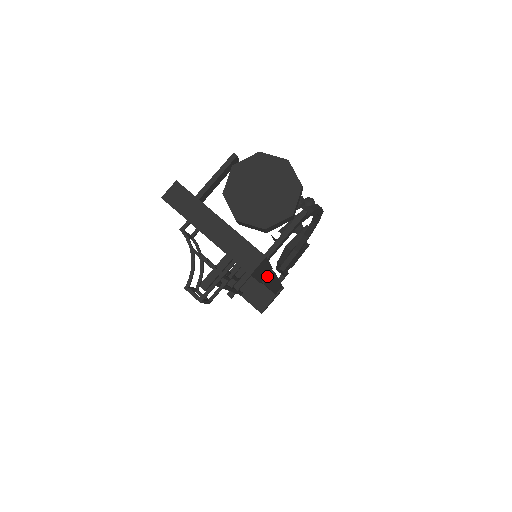
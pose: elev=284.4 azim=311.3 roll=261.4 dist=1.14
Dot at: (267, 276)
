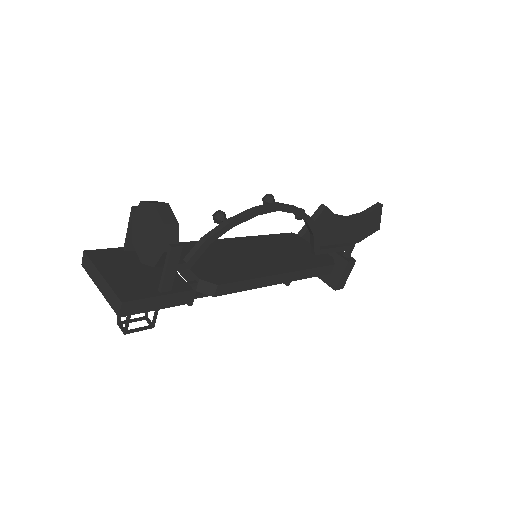
Dot at: (213, 290)
